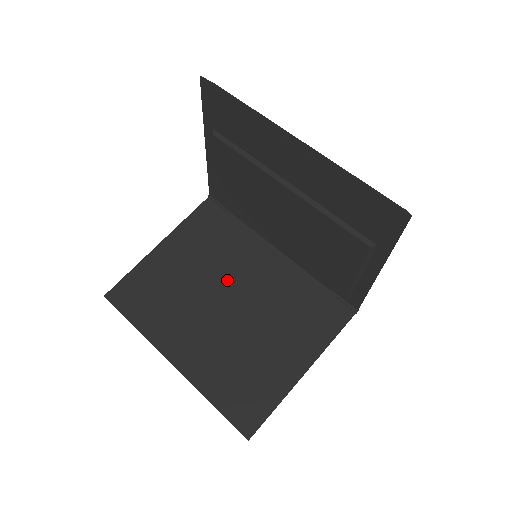
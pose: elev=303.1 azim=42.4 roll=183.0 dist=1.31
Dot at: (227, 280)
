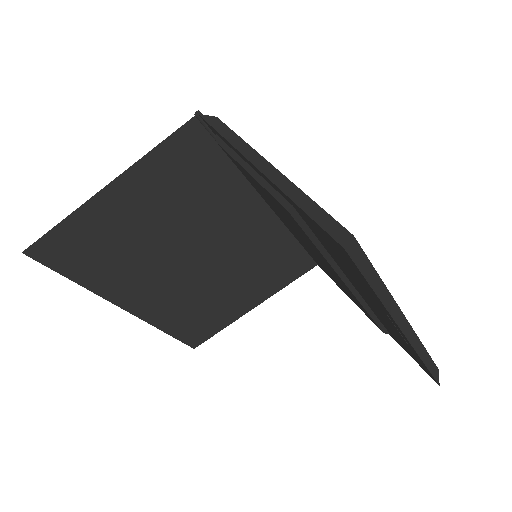
Dot at: (201, 236)
